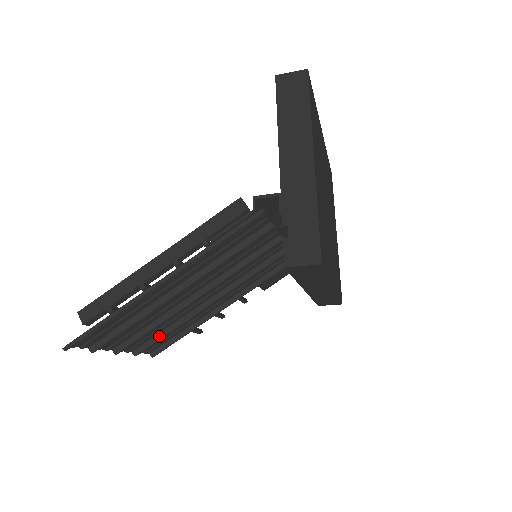
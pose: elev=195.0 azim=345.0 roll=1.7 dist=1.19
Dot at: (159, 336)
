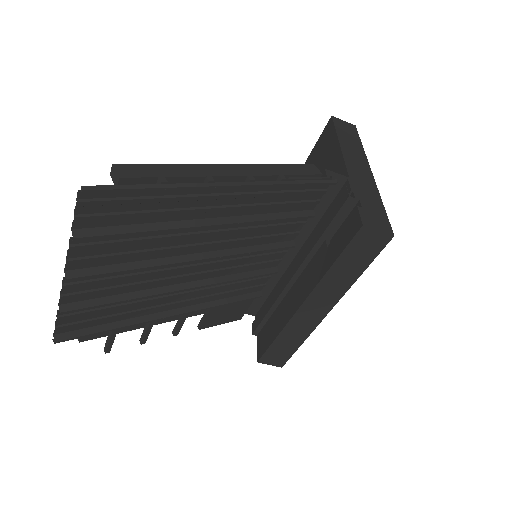
Dot at: (108, 299)
